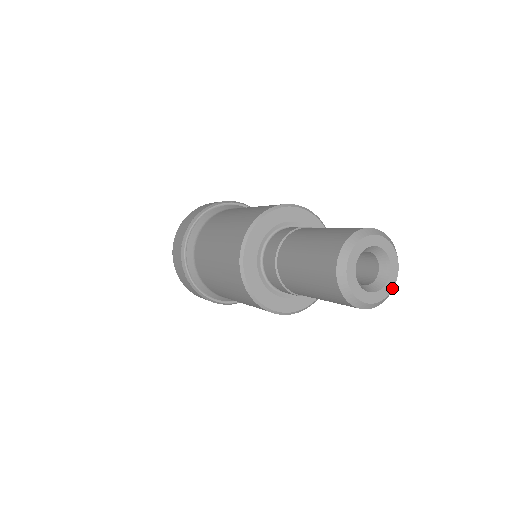
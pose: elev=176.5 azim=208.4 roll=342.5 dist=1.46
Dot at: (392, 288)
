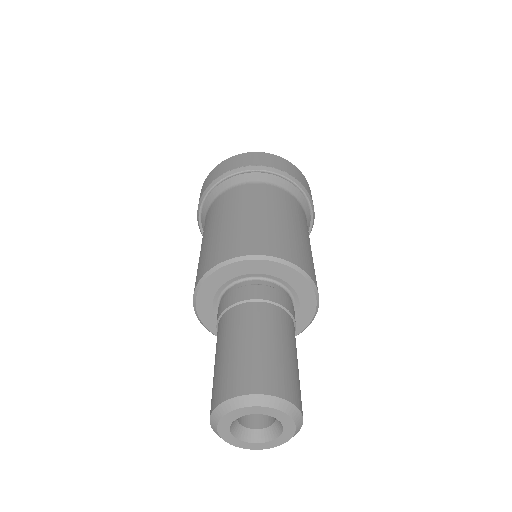
Dot at: (292, 434)
